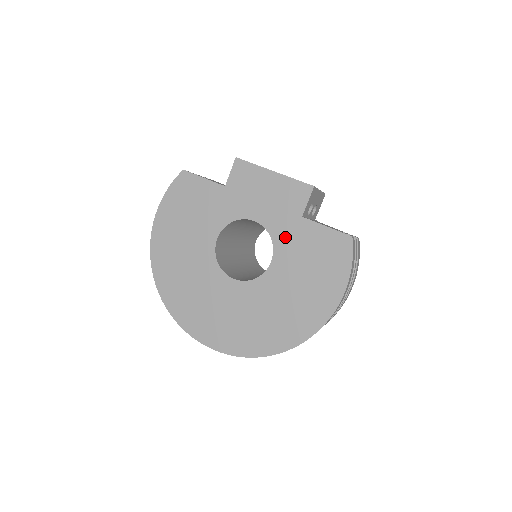
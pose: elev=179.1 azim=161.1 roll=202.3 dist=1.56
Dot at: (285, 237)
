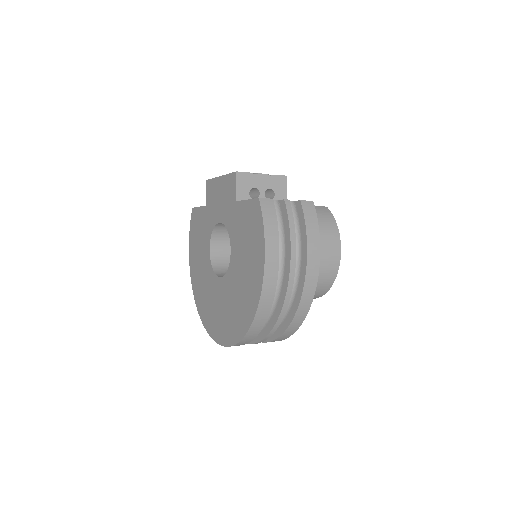
Dot at: (232, 225)
